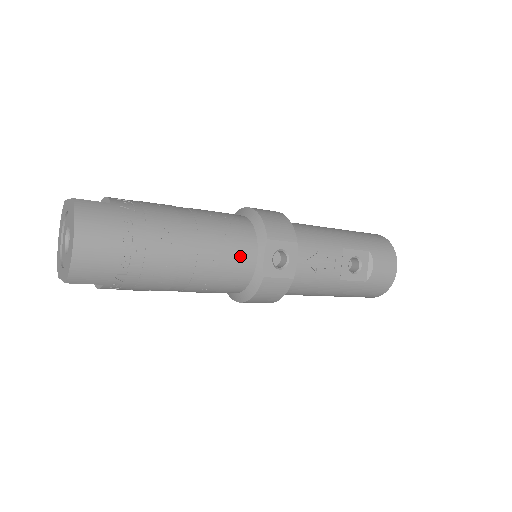
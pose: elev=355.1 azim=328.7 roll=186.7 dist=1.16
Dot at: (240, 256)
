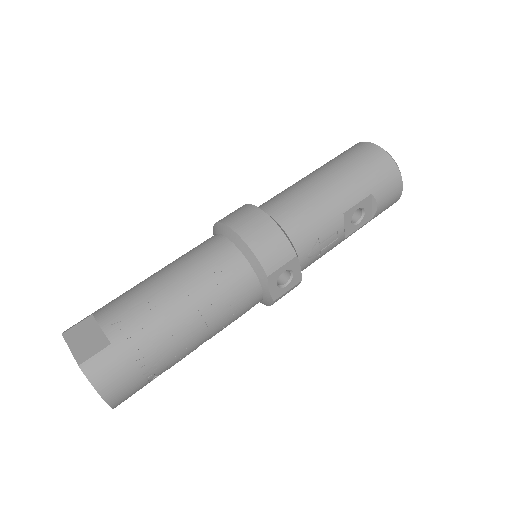
Dot at: (246, 301)
